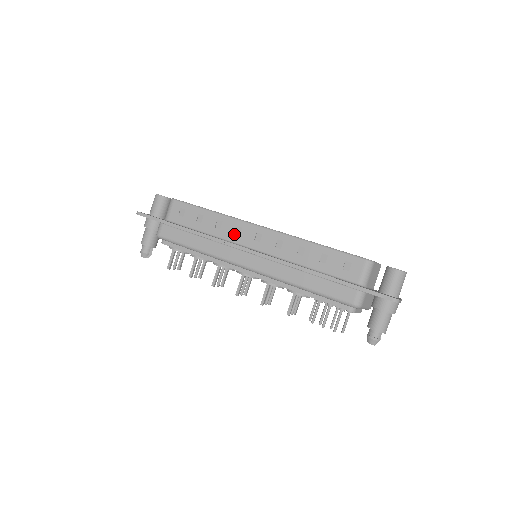
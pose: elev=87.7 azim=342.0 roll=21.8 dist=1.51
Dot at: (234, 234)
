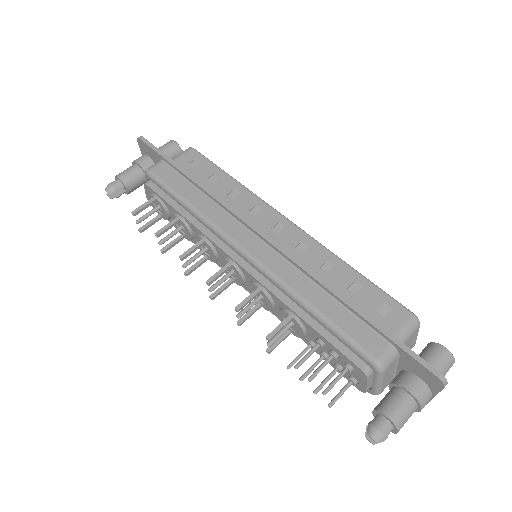
Dot at: (248, 211)
